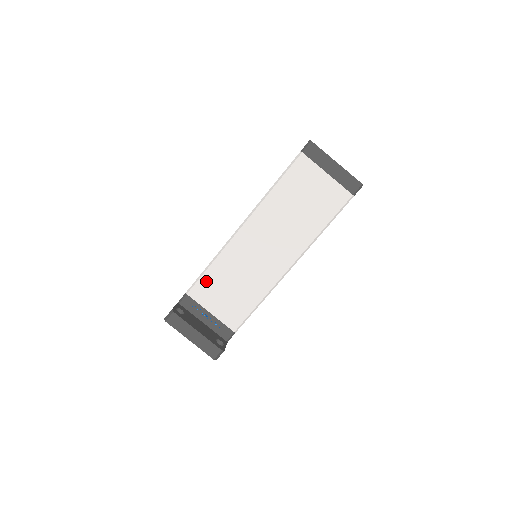
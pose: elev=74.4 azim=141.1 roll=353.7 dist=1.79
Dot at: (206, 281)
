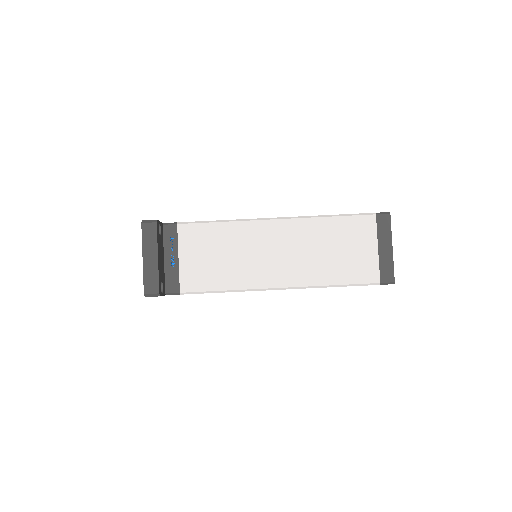
Dot at: (204, 230)
